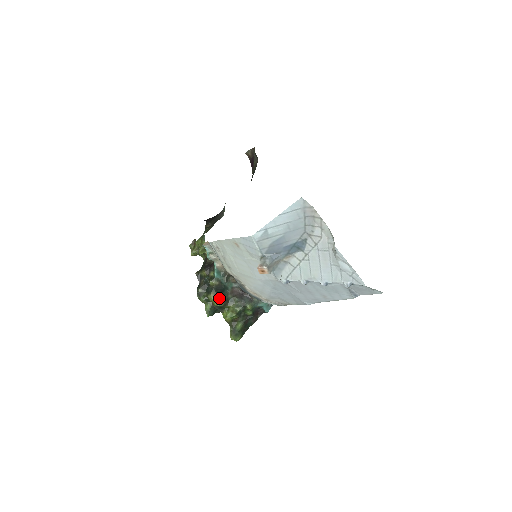
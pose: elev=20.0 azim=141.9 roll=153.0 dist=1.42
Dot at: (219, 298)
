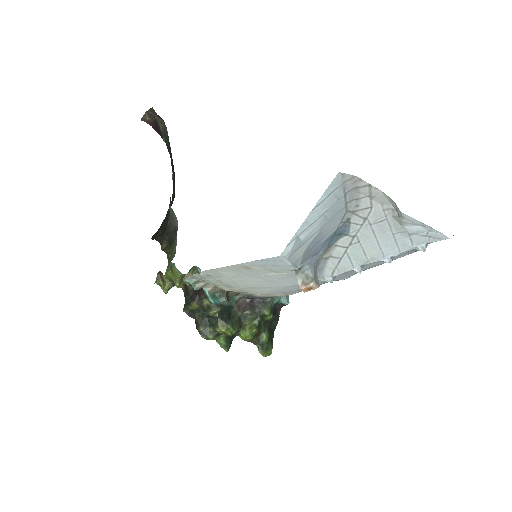
Dot at: (230, 325)
